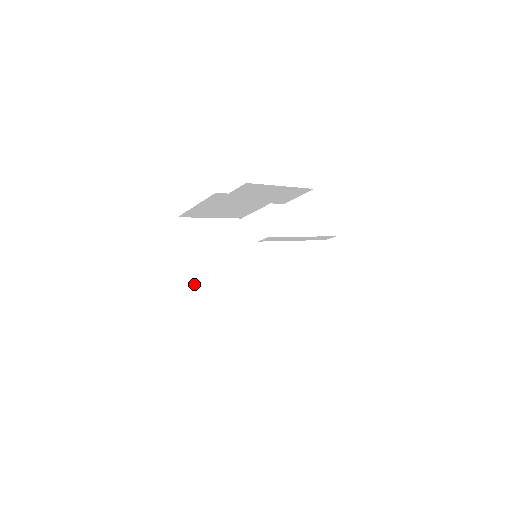
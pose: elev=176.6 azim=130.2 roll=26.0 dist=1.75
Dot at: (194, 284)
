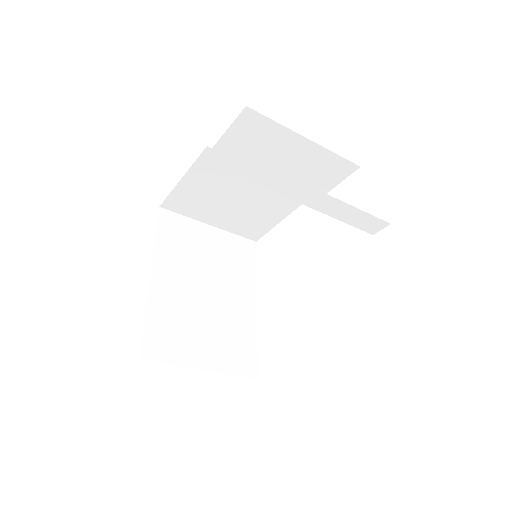
Dot at: (157, 298)
